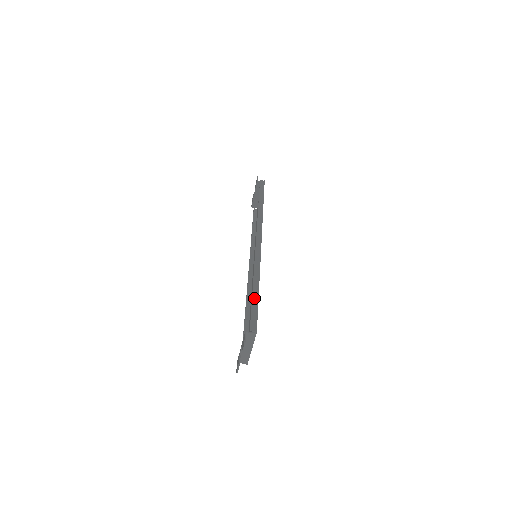
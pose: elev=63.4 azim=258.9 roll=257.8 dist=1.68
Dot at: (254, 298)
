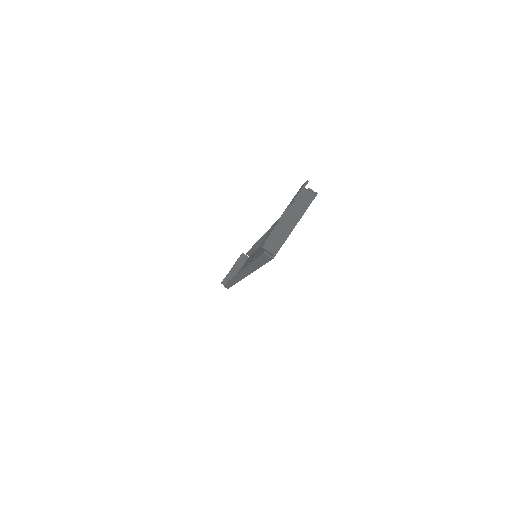
Dot at: occluded
